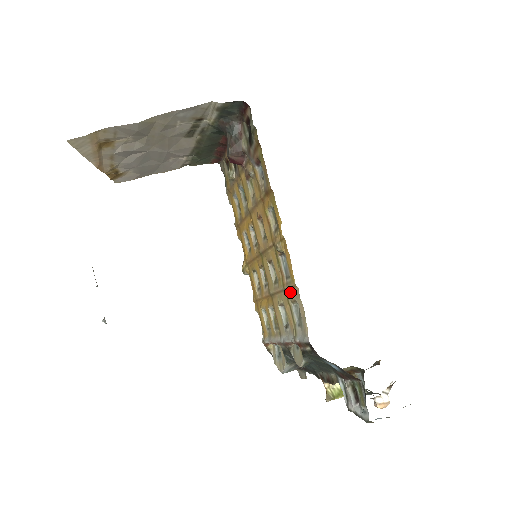
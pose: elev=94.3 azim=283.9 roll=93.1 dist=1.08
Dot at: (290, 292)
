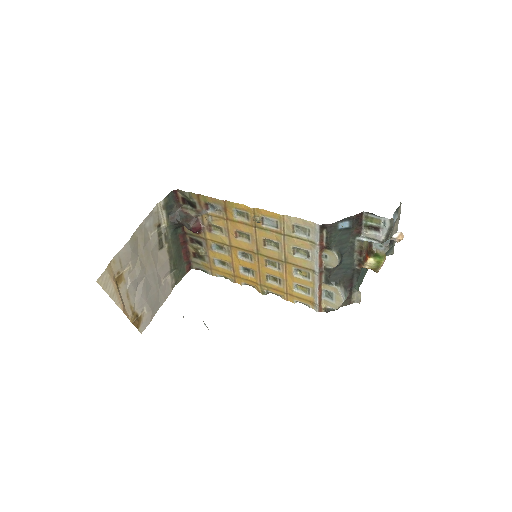
Dot at: (286, 229)
